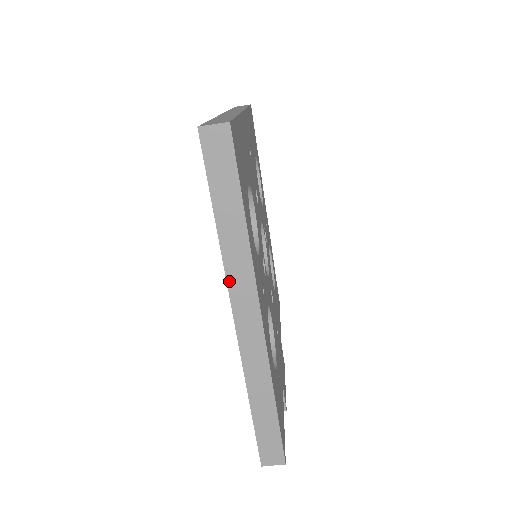
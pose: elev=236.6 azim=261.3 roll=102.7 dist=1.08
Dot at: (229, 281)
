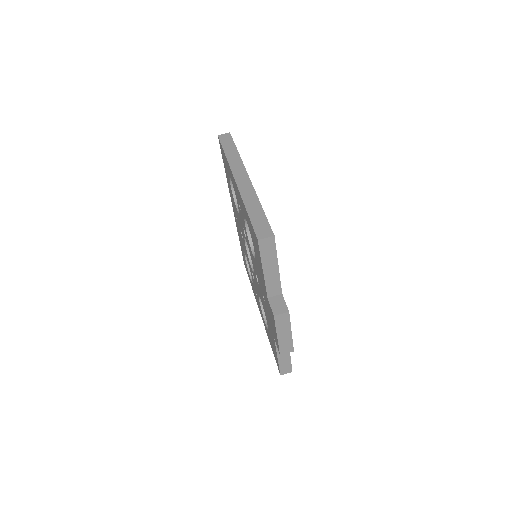
Dot at: (231, 167)
